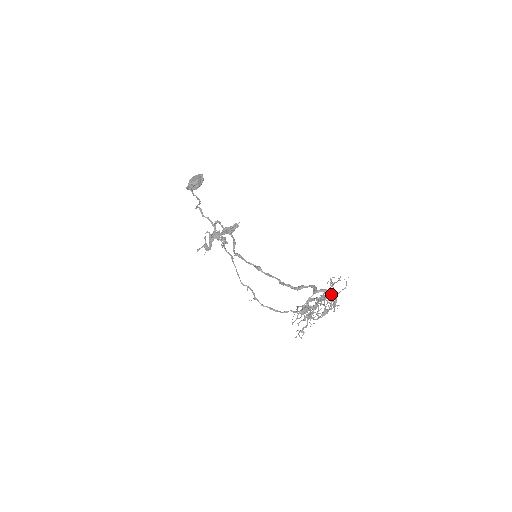
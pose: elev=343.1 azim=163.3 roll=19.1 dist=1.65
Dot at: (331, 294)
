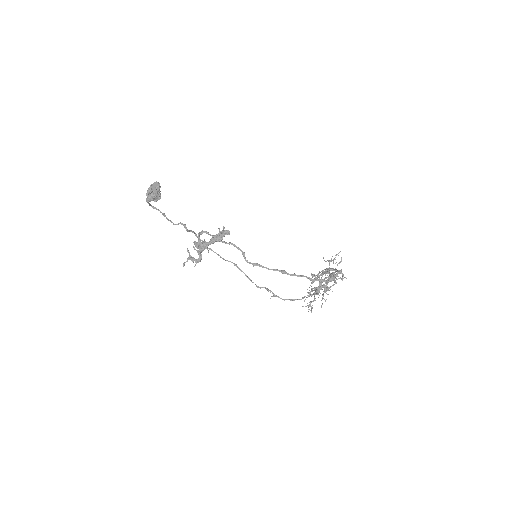
Dot at: (334, 270)
